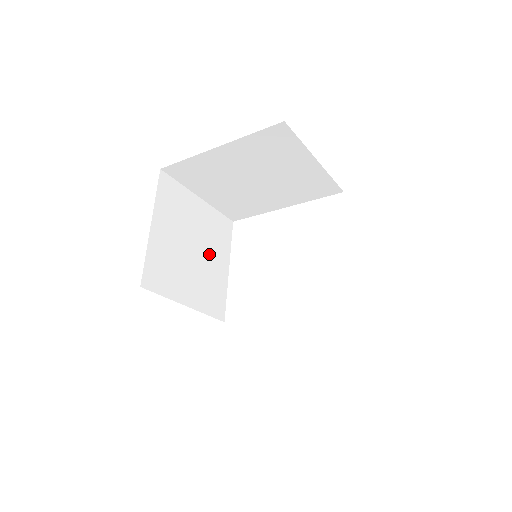
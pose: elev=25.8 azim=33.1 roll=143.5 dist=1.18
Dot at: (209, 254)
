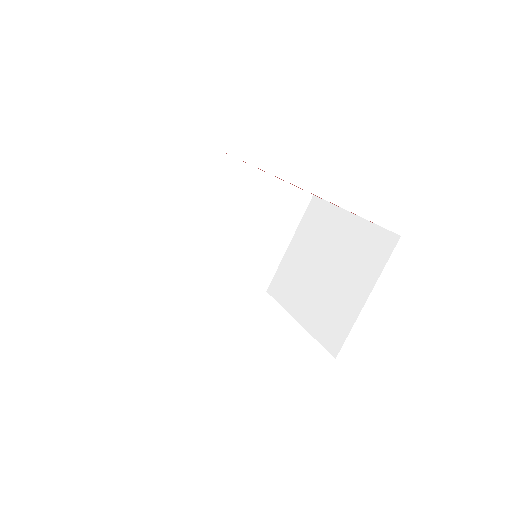
Dot at: (239, 249)
